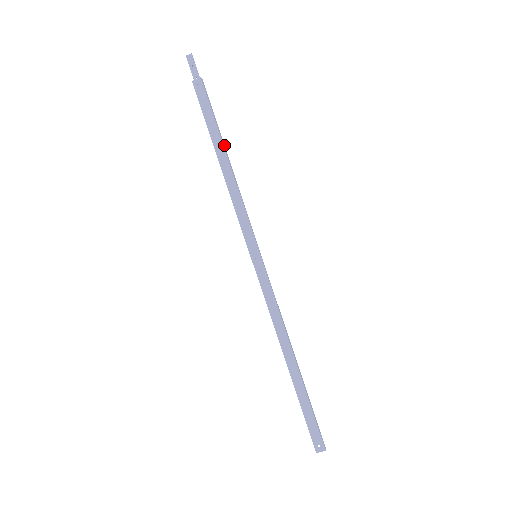
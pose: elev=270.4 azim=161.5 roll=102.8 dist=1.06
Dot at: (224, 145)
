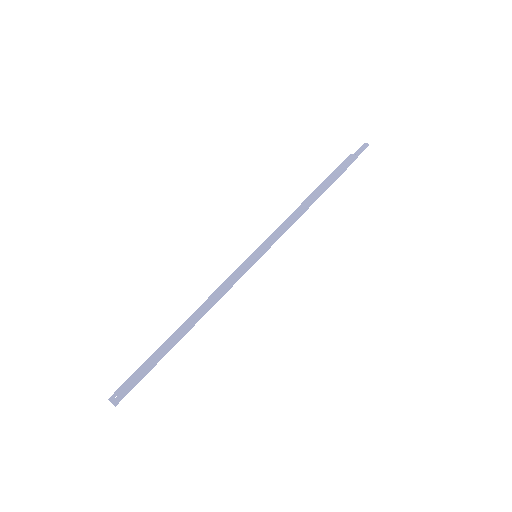
Dot at: occluded
